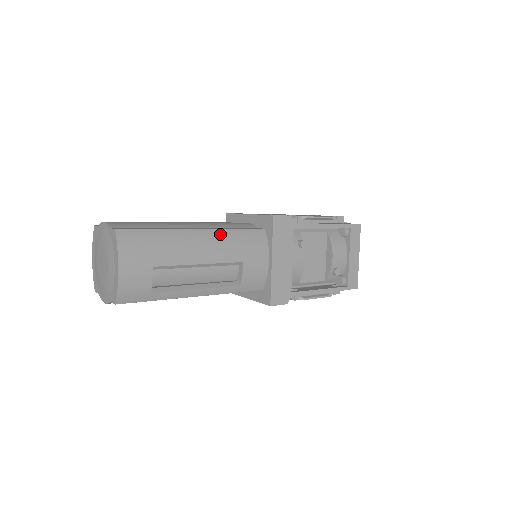
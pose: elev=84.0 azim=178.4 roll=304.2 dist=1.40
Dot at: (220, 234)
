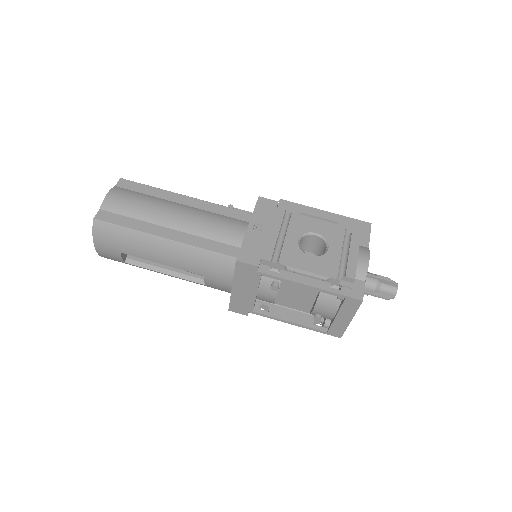
Dot at: (186, 249)
